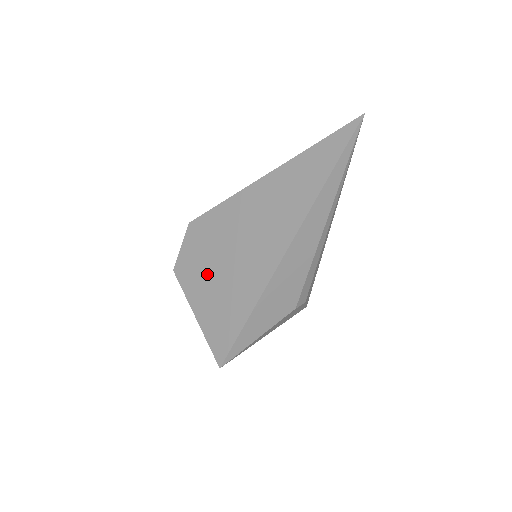
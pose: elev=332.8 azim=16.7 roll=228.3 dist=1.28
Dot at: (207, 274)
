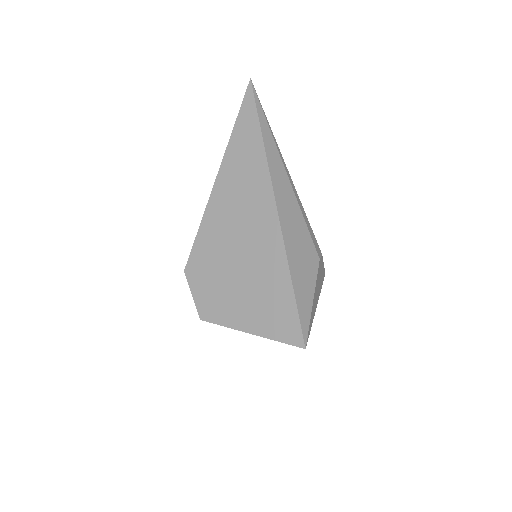
Dot at: (231, 291)
